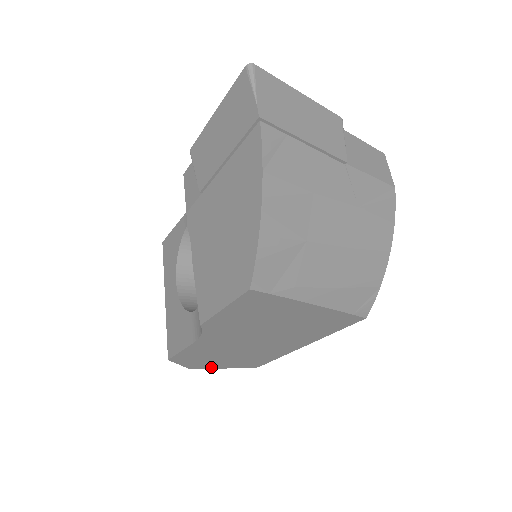
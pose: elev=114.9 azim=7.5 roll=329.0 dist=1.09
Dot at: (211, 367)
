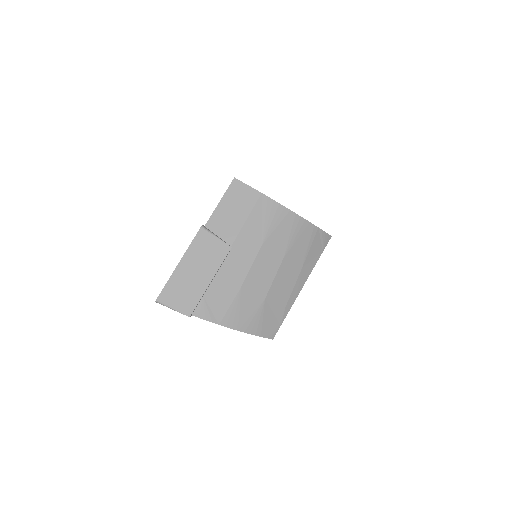
Dot at: occluded
